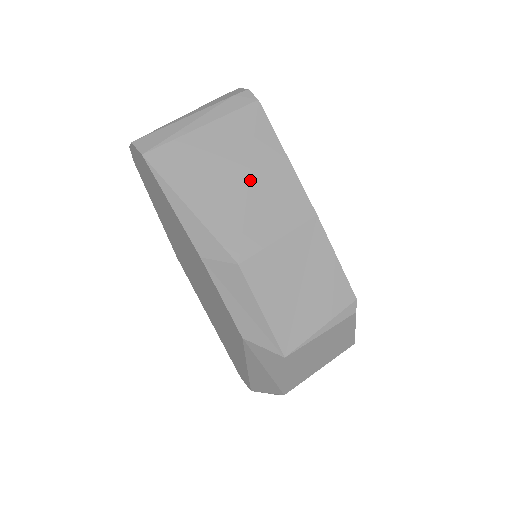
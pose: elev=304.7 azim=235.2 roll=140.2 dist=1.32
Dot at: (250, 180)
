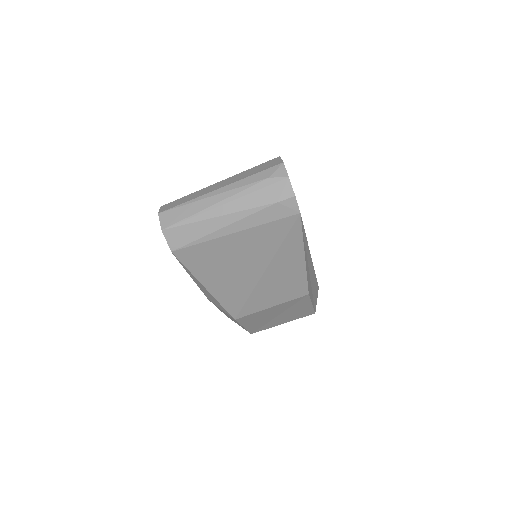
Dot at: (264, 275)
